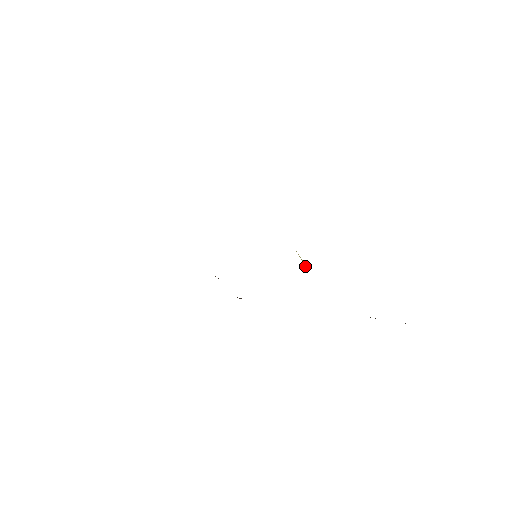
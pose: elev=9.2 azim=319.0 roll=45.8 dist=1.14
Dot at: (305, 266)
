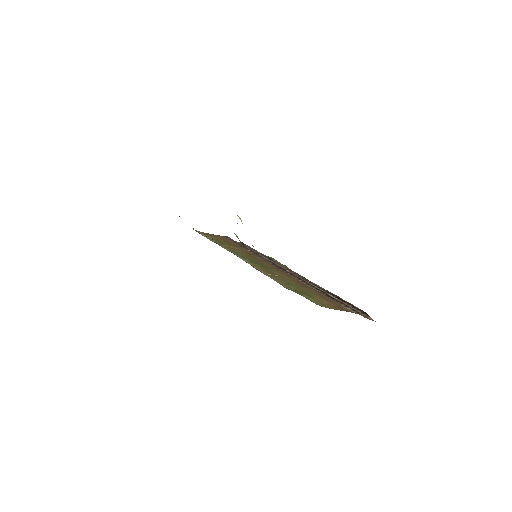
Dot at: (279, 276)
